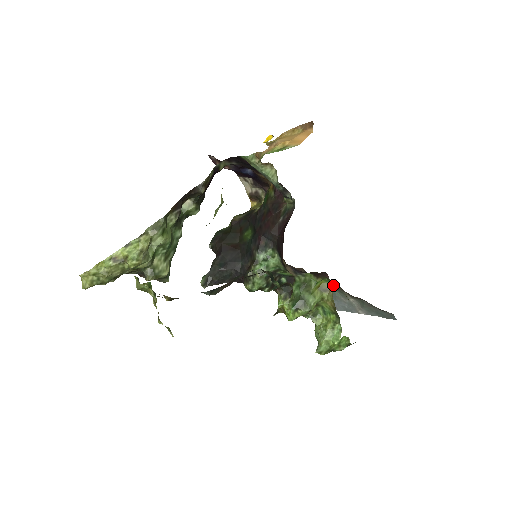
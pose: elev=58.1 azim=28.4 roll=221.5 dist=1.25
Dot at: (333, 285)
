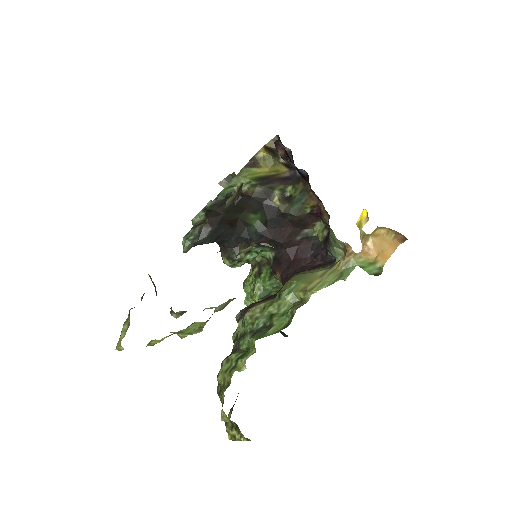
Dot at: occluded
